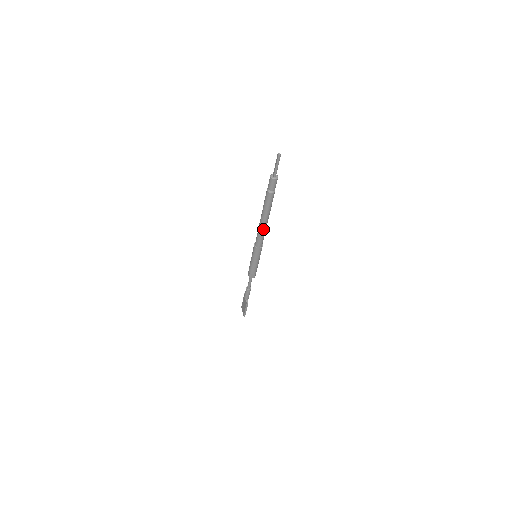
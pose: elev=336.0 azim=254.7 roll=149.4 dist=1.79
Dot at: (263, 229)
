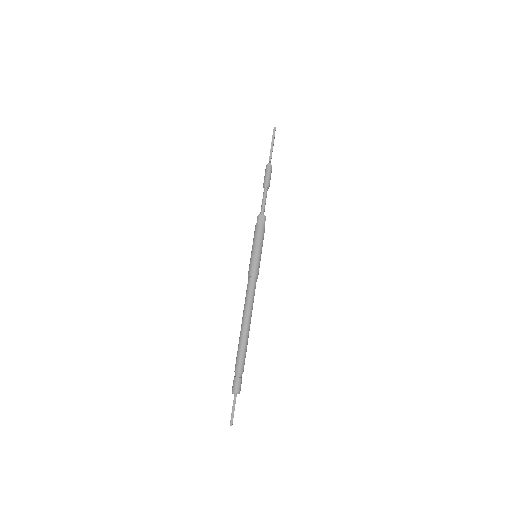
Dot at: occluded
